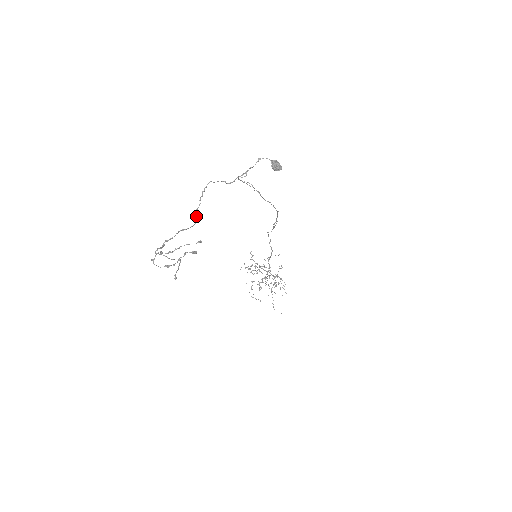
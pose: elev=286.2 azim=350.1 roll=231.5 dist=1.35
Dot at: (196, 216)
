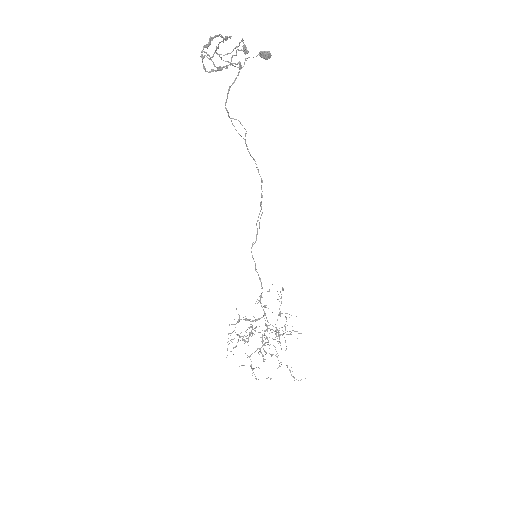
Dot at: (227, 37)
